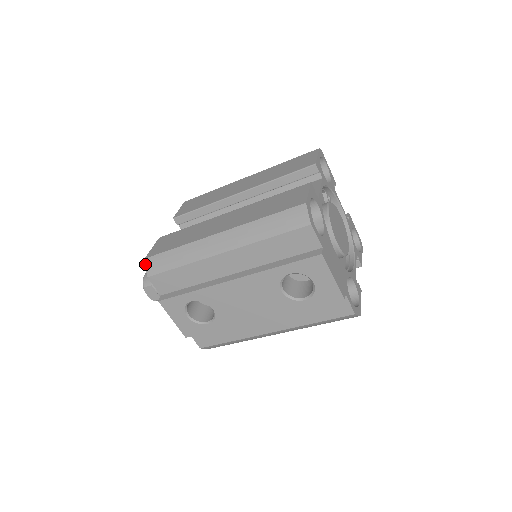
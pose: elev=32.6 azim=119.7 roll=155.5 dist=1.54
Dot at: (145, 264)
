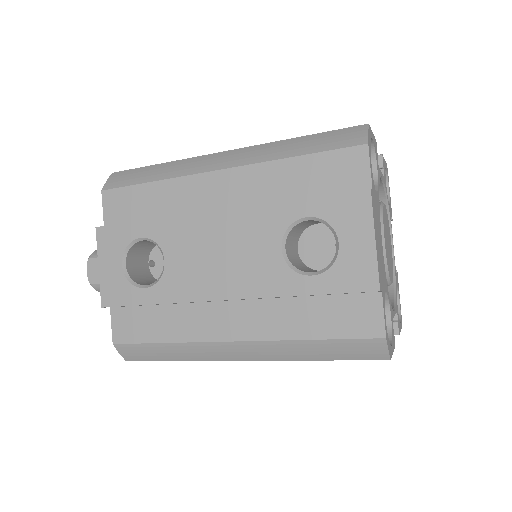
Dot at: (109, 177)
